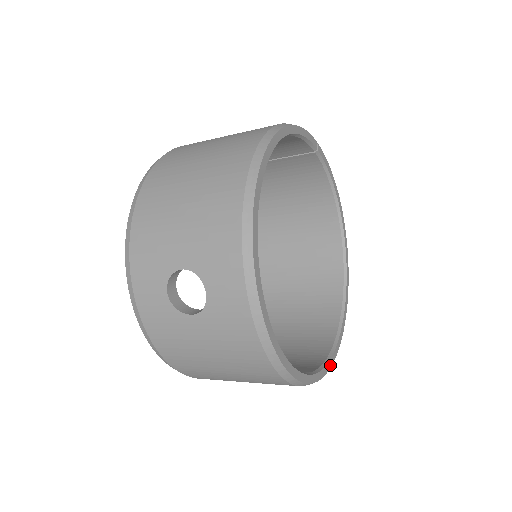
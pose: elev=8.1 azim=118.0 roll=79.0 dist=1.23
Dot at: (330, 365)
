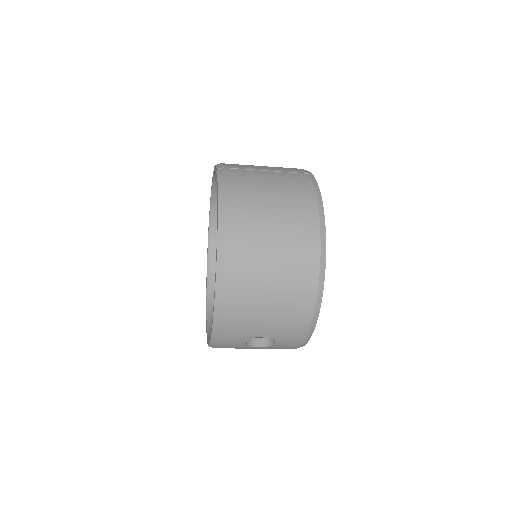
Dot at: occluded
